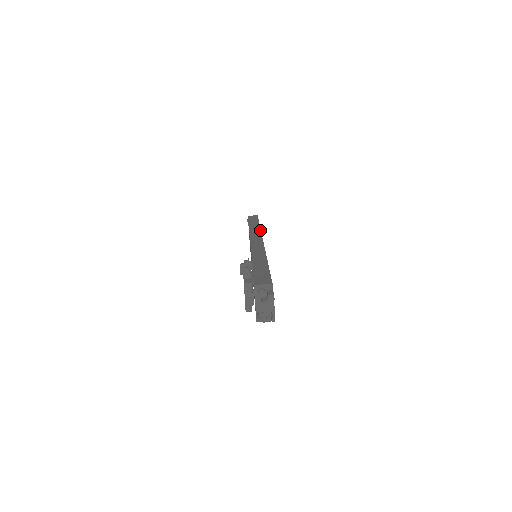
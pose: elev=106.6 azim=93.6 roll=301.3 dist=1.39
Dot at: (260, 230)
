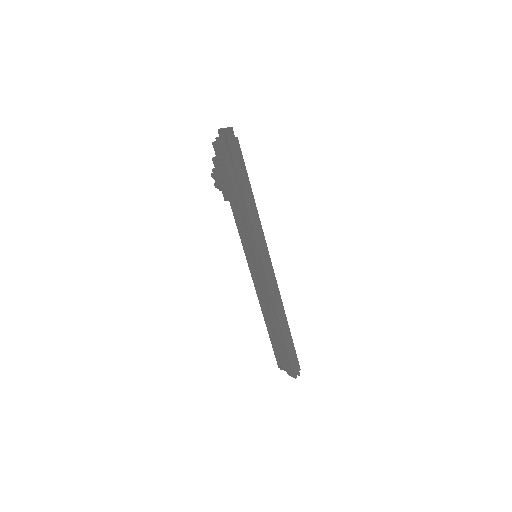
Dot at: occluded
